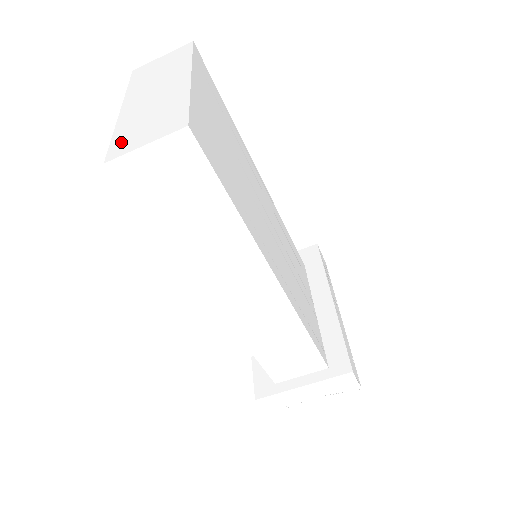
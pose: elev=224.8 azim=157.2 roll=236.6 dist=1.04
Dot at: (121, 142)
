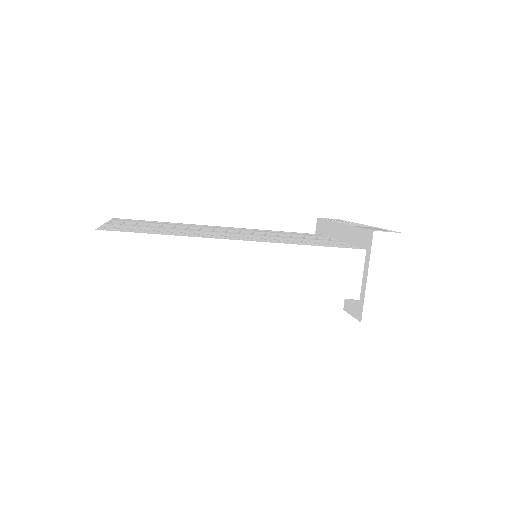
Dot at: occluded
